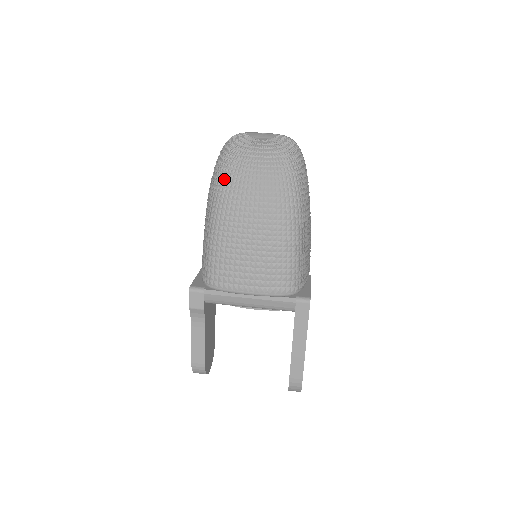
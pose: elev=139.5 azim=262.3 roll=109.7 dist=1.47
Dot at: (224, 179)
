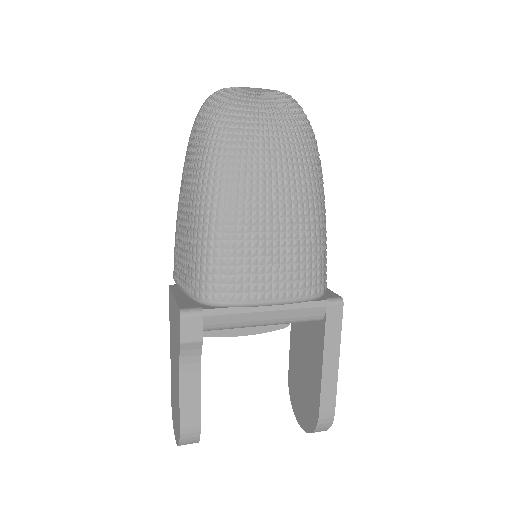
Dot at: (224, 143)
